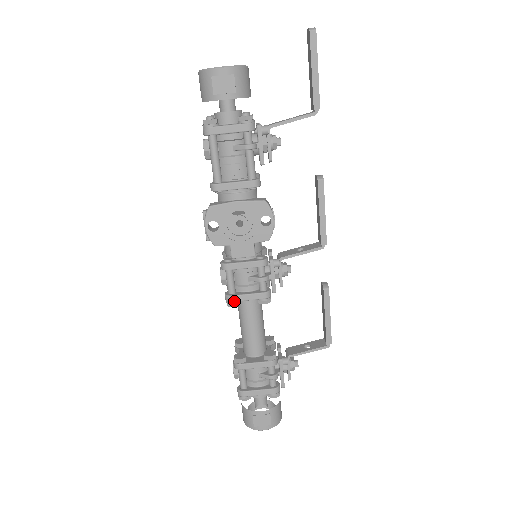
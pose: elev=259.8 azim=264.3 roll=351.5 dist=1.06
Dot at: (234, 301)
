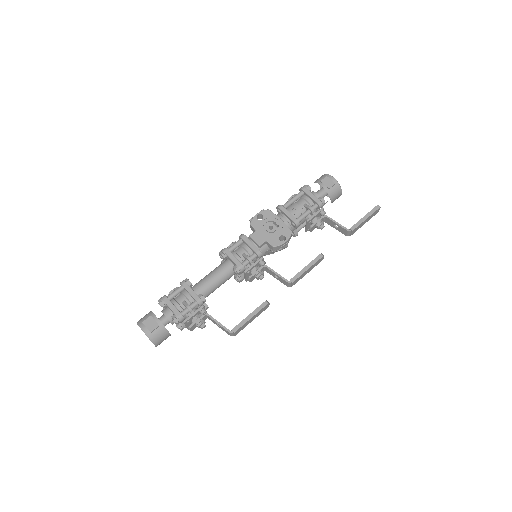
Dot at: (226, 252)
